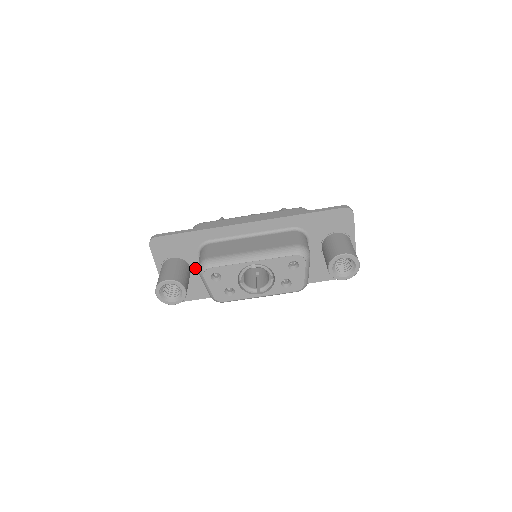
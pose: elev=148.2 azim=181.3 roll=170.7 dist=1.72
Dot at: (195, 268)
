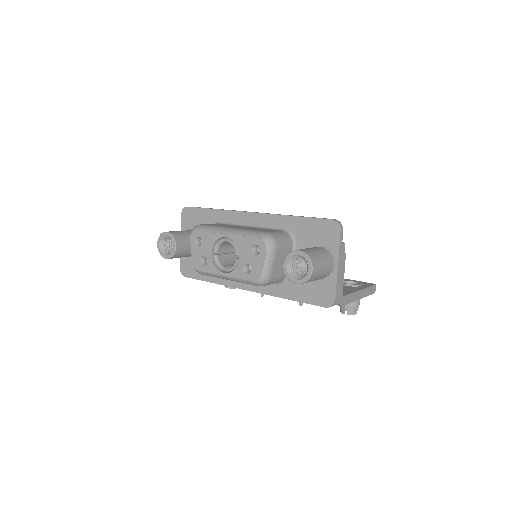
Dot at: occluded
